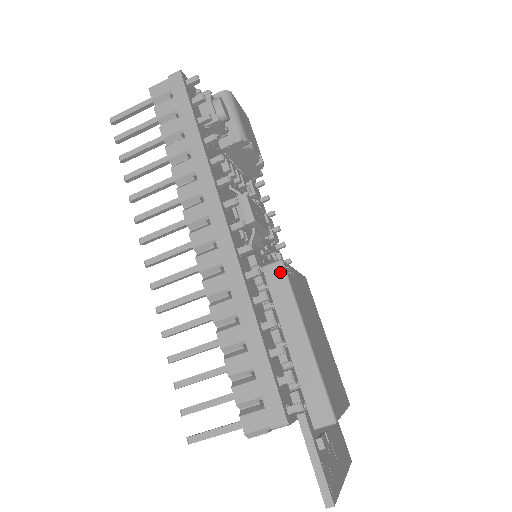
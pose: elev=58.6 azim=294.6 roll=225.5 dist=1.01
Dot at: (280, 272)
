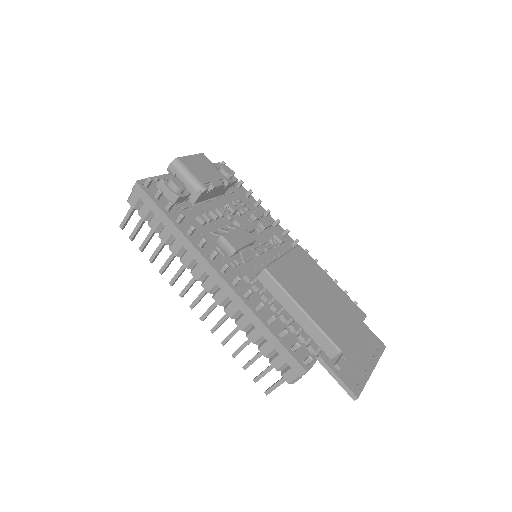
Dot at: (267, 276)
